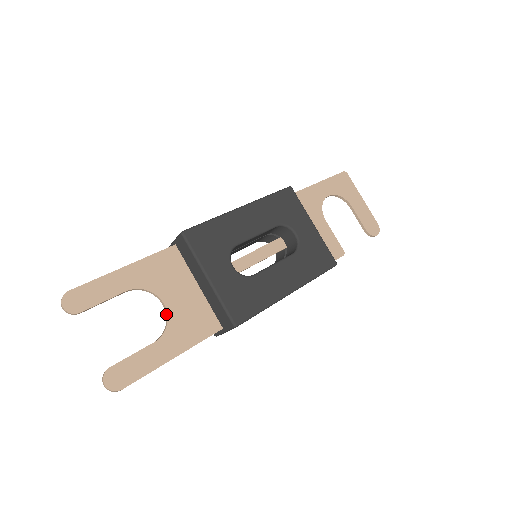
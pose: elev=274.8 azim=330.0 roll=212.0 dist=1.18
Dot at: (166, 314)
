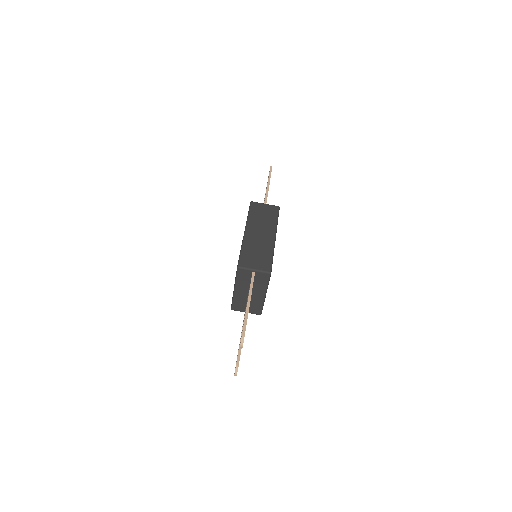
Dot at: occluded
